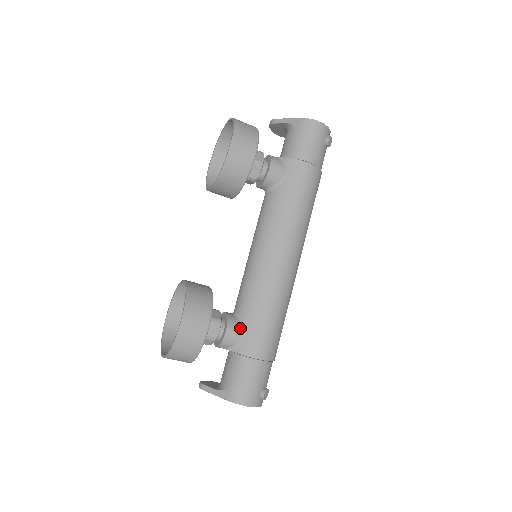
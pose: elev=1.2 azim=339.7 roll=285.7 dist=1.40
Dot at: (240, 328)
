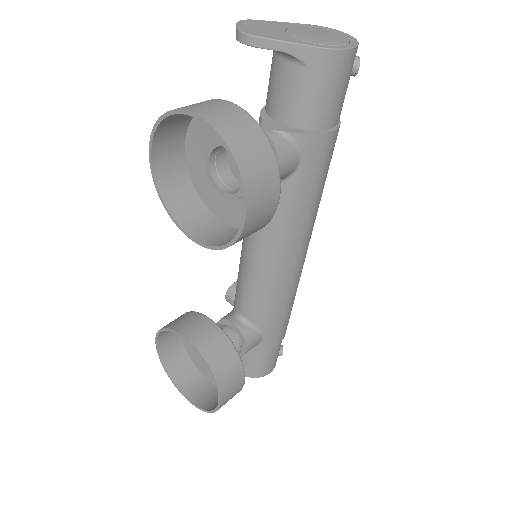
Dot at: (258, 336)
